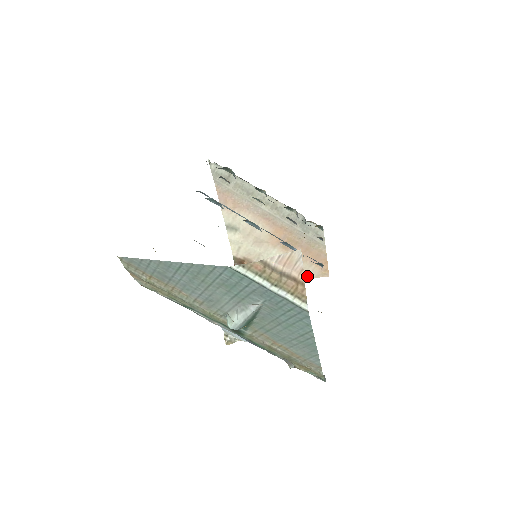
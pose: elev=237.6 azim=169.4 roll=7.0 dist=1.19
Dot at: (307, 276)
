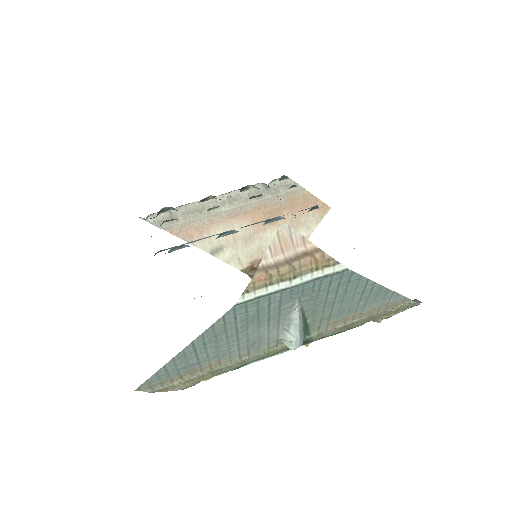
Dot at: (313, 226)
